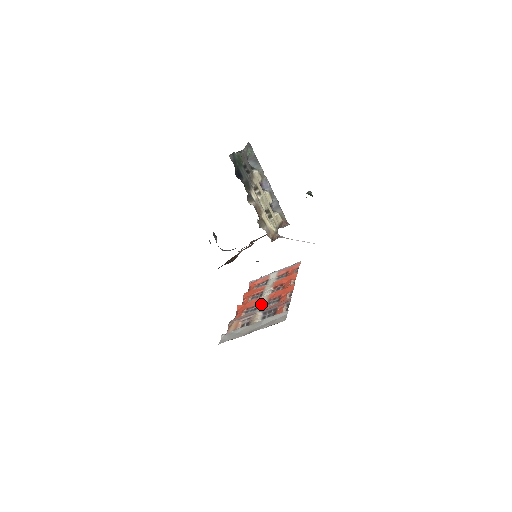
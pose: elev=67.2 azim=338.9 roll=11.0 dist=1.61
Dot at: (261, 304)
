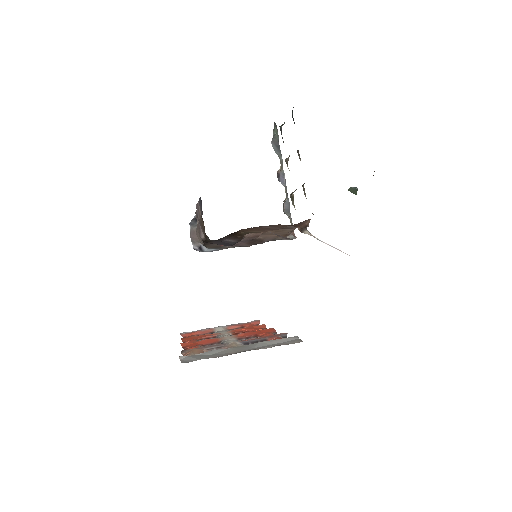
Dot at: (228, 340)
